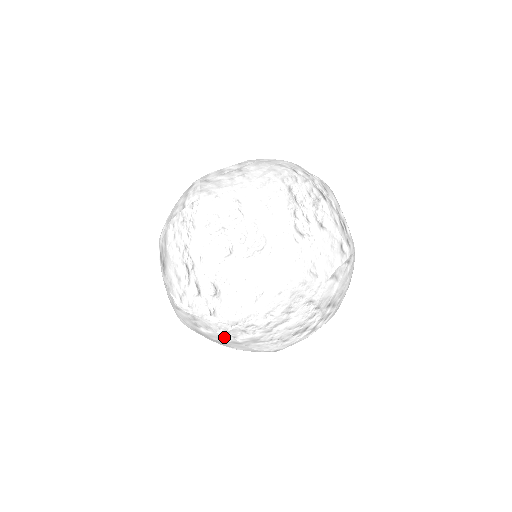
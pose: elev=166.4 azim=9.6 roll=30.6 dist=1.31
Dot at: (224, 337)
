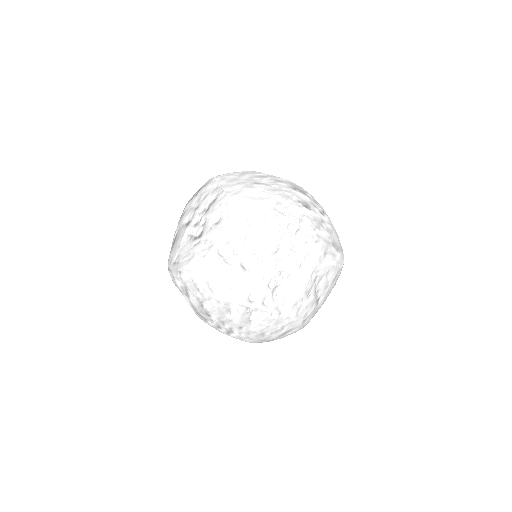
Dot at: occluded
